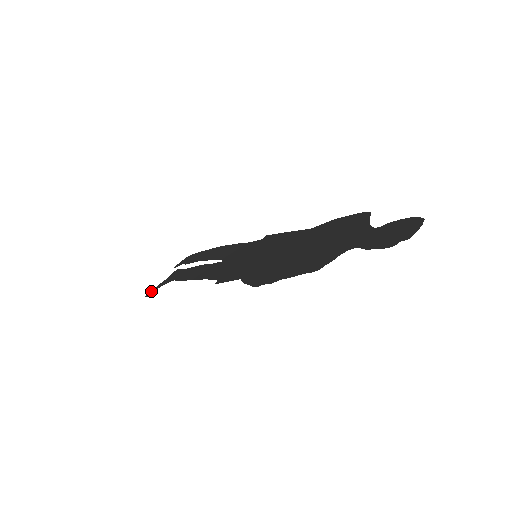
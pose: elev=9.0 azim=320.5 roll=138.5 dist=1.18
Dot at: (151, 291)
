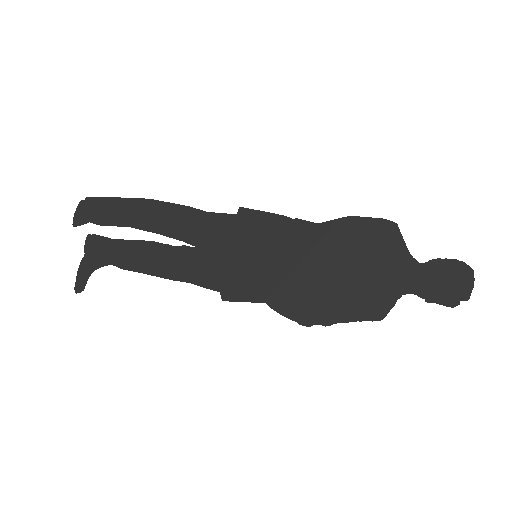
Dot at: (77, 281)
